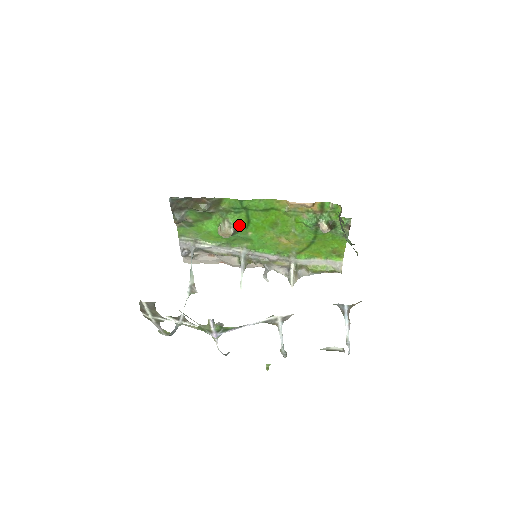
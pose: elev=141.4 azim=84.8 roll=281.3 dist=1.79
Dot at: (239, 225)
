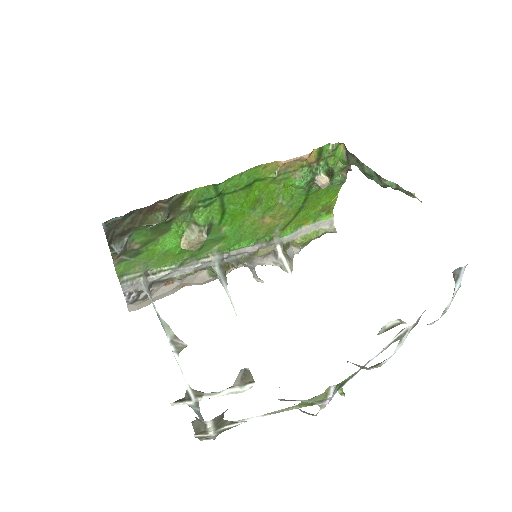
Dot at: (210, 223)
